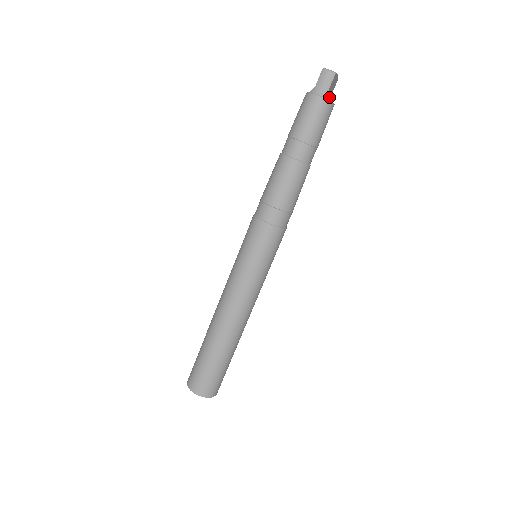
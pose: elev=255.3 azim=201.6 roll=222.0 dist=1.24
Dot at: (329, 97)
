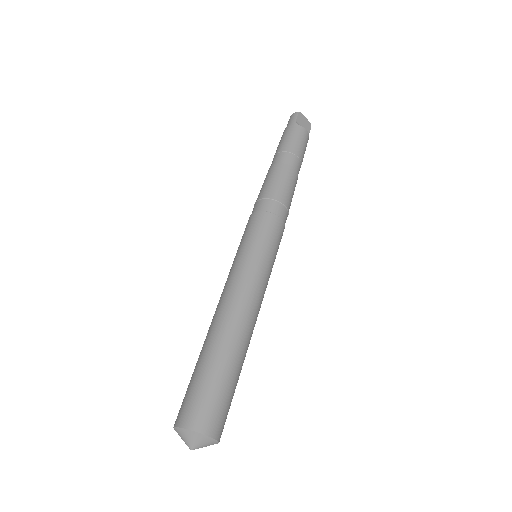
Dot at: occluded
